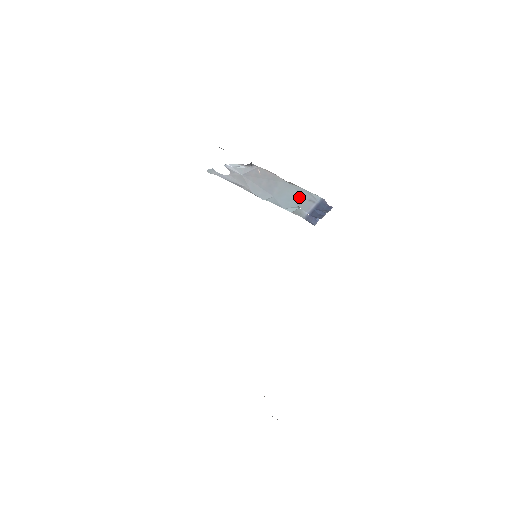
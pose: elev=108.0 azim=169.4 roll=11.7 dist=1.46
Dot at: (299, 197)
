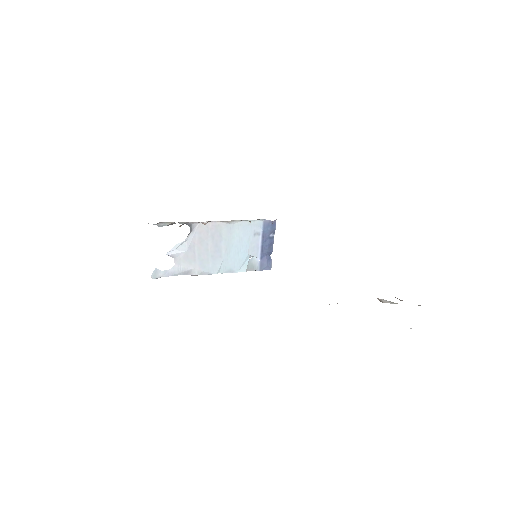
Dot at: (245, 238)
